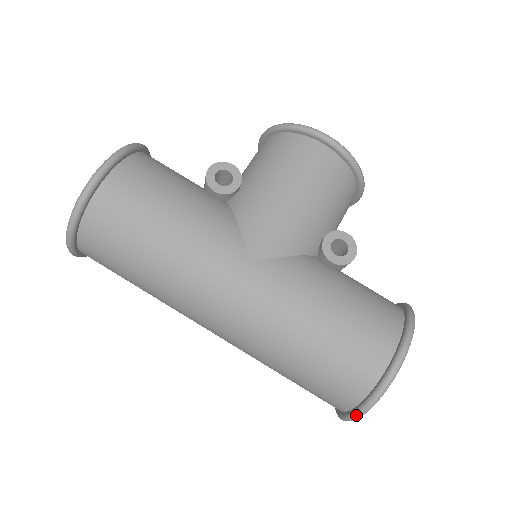
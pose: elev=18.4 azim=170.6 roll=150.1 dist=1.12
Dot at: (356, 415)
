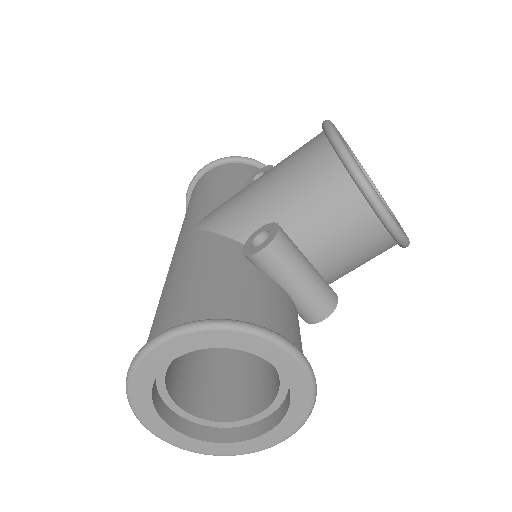
Dot at: occluded
